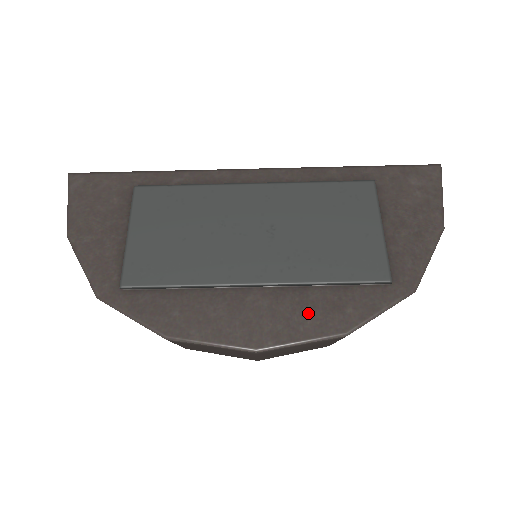
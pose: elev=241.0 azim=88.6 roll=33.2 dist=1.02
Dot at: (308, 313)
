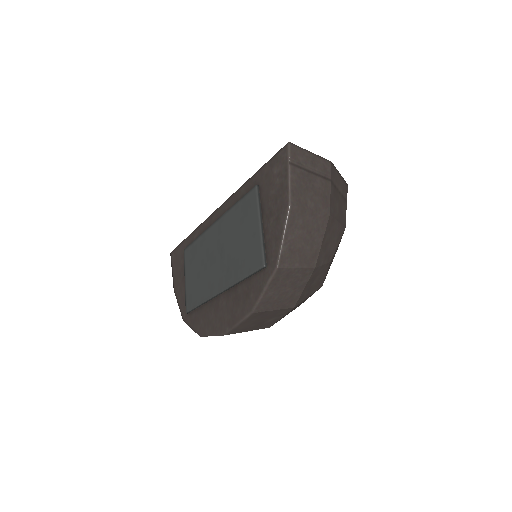
Dot at: (238, 303)
